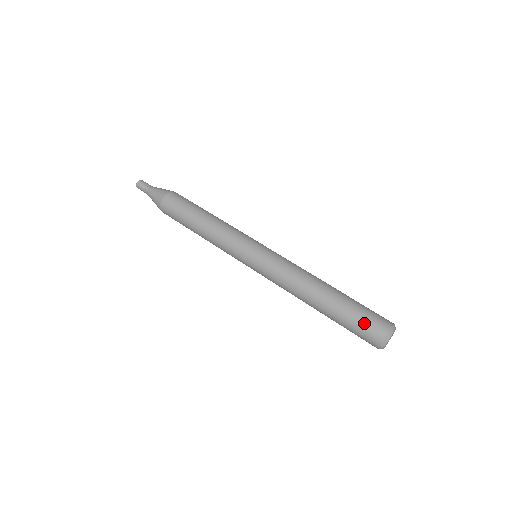
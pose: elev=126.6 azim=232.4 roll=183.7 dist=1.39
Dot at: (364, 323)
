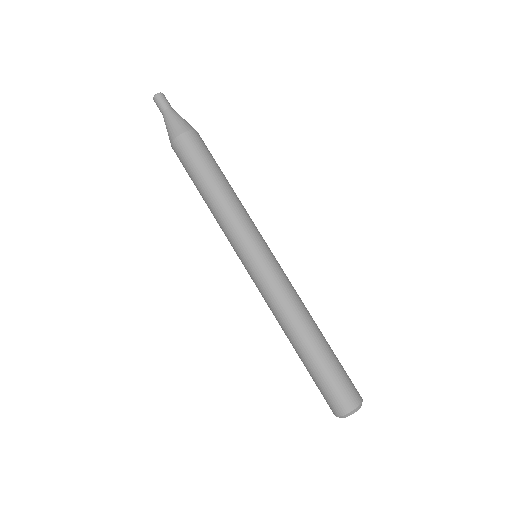
Dot at: (324, 393)
